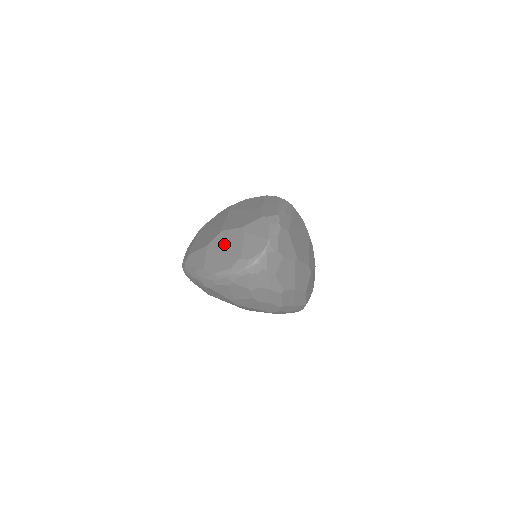
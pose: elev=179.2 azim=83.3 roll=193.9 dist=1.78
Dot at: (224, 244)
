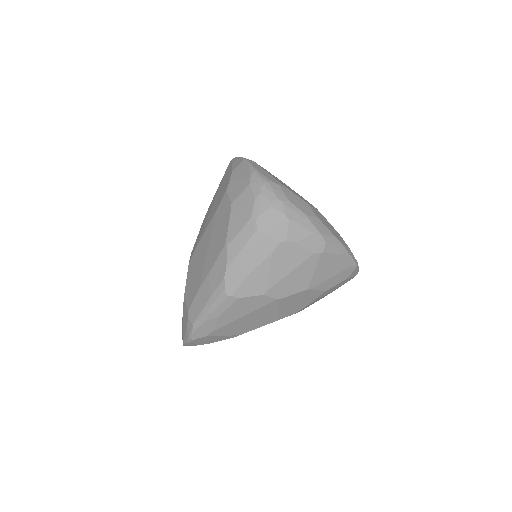
Dot at: occluded
